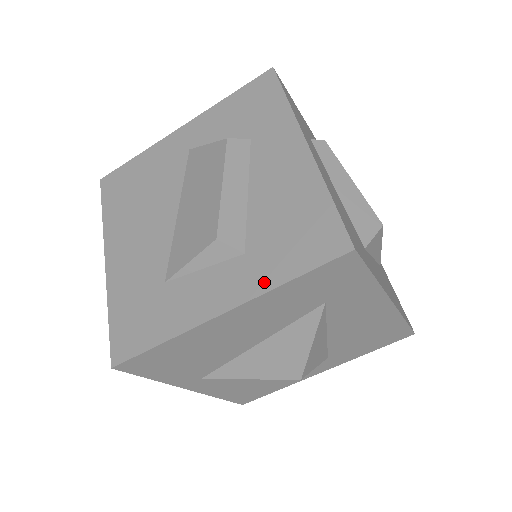
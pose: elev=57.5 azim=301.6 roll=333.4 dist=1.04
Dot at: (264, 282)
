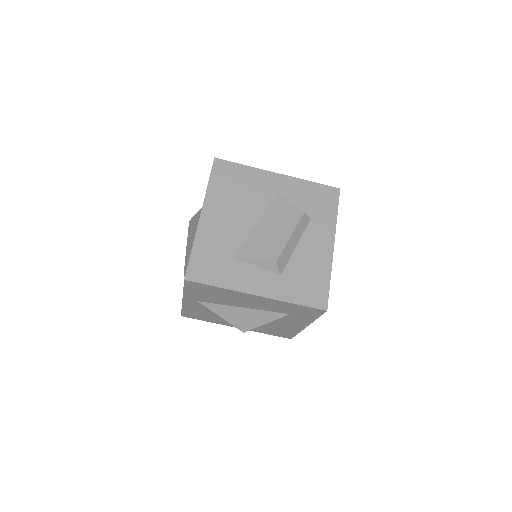
Dot at: (283, 296)
